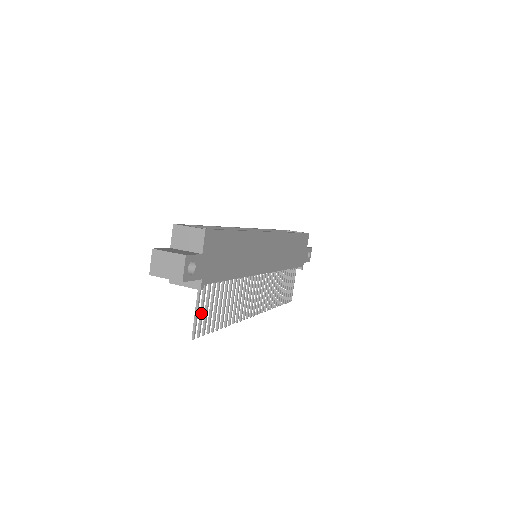
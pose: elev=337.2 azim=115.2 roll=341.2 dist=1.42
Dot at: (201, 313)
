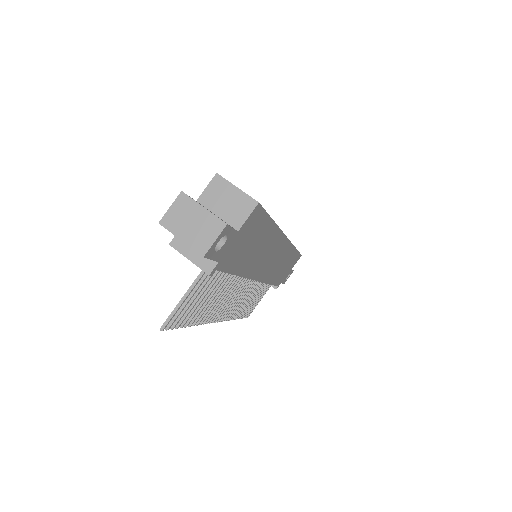
Dot at: (187, 301)
